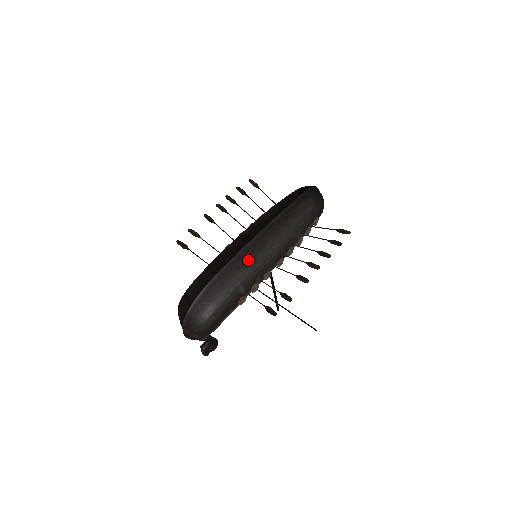
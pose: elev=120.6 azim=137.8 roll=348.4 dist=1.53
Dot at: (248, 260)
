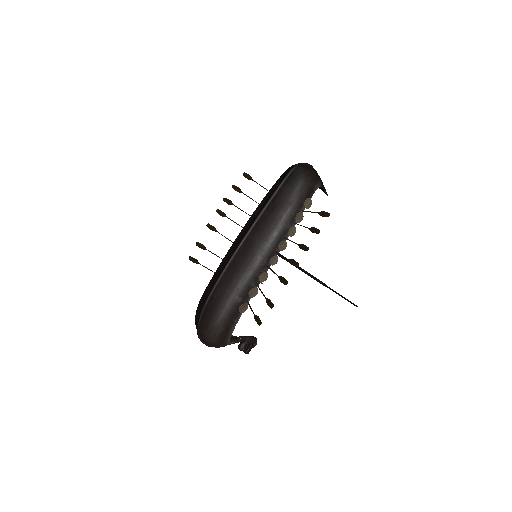
Dot at: (238, 268)
